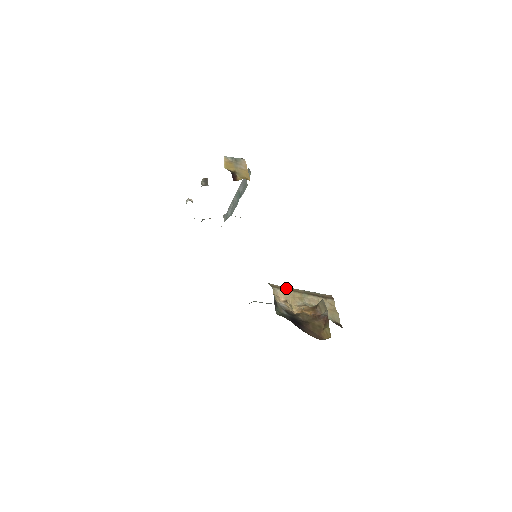
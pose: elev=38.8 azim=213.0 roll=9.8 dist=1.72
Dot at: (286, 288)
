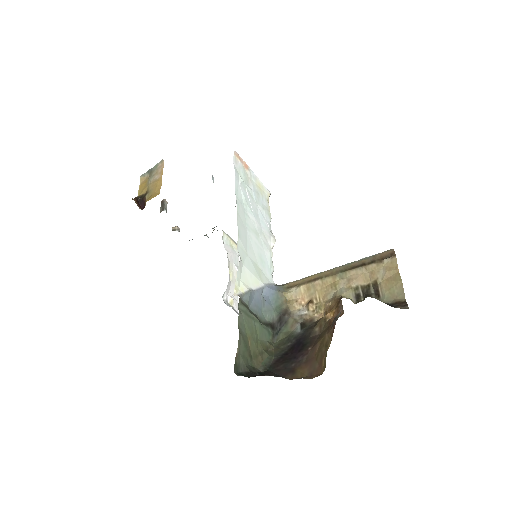
Dot at: (310, 278)
